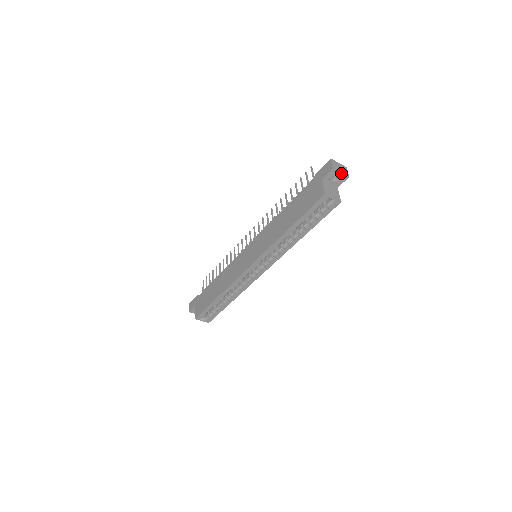
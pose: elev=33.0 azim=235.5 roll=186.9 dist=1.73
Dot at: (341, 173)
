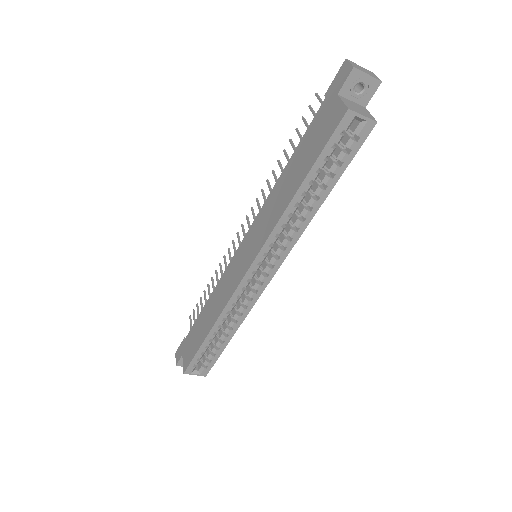
Dot at: (367, 76)
